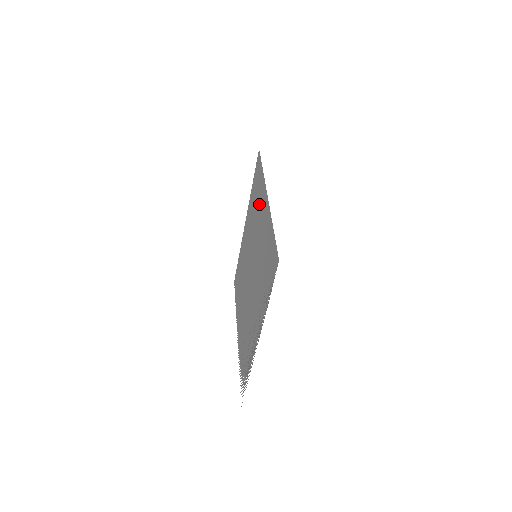
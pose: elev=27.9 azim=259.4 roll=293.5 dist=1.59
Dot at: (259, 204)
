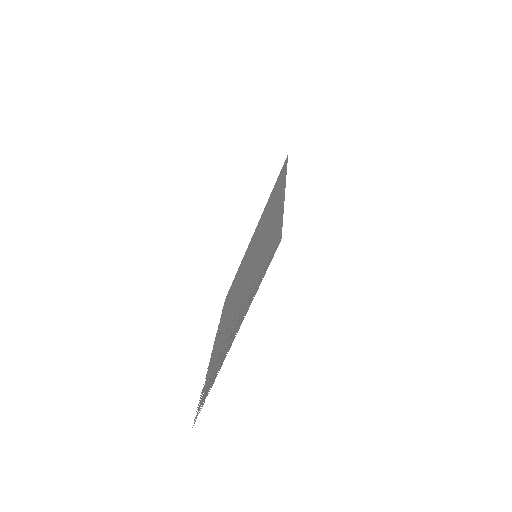
Dot at: (274, 203)
